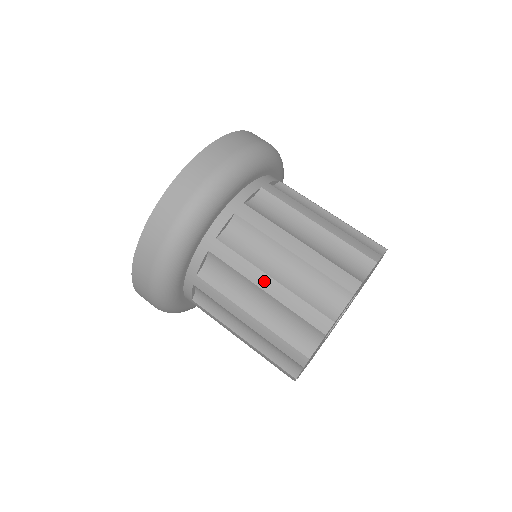
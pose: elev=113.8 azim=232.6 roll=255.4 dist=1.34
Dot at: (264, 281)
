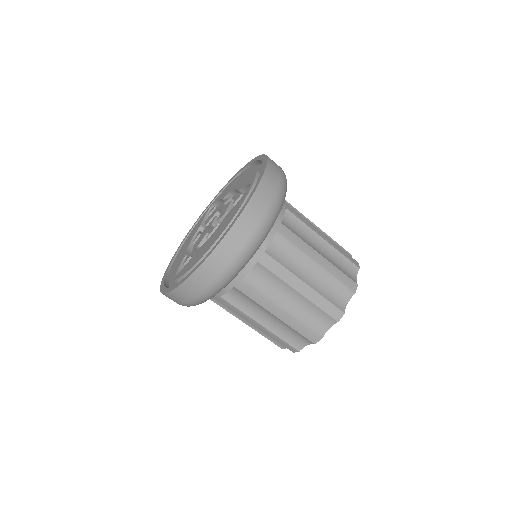
Dot at: (255, 324)
